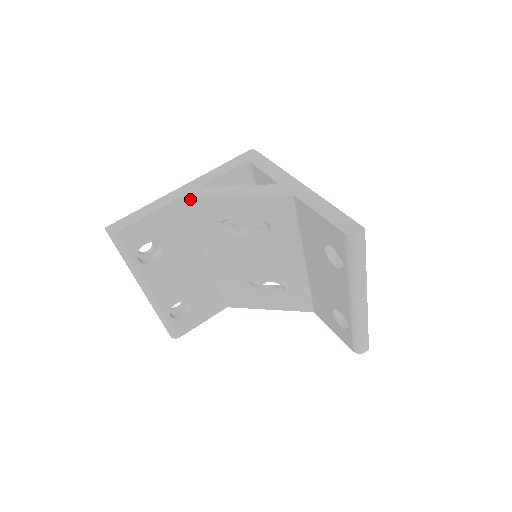
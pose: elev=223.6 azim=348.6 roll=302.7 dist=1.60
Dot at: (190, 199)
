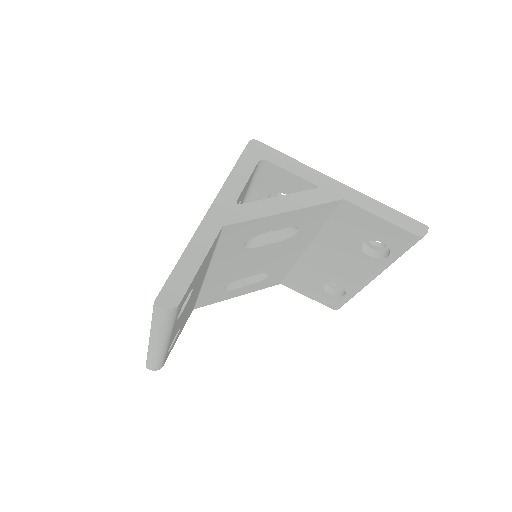
Dot at: (231, 226)
